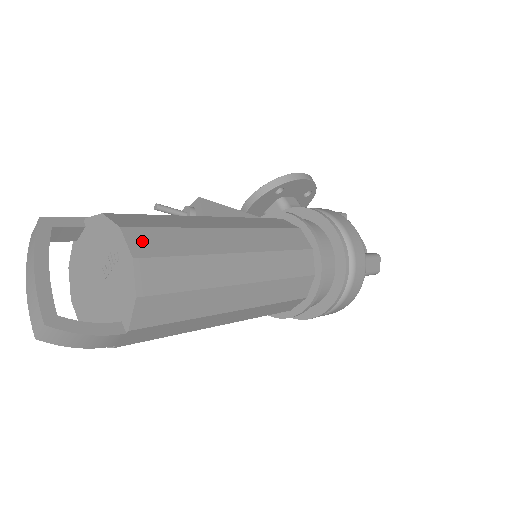
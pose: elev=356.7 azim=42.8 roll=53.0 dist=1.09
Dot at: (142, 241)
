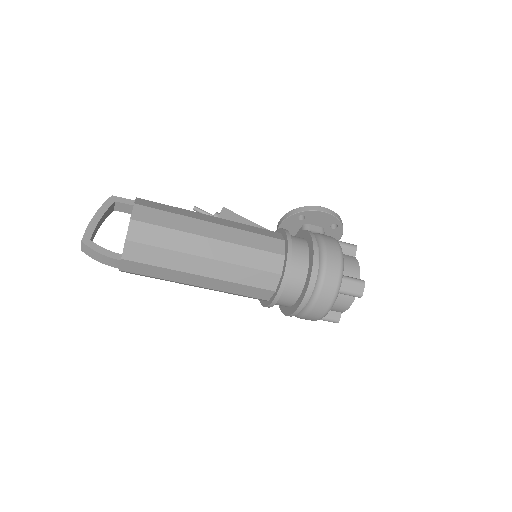
Dot at: (143, 213)
